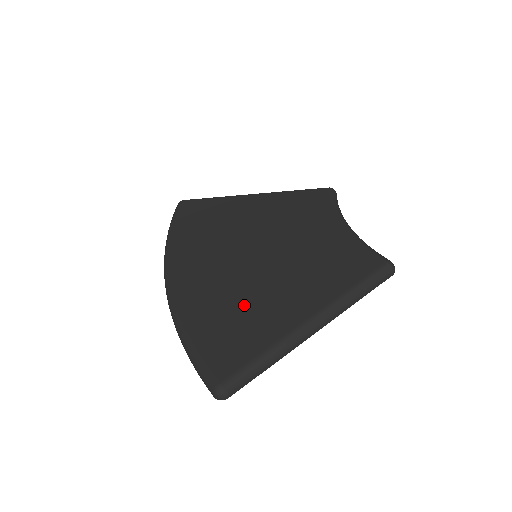
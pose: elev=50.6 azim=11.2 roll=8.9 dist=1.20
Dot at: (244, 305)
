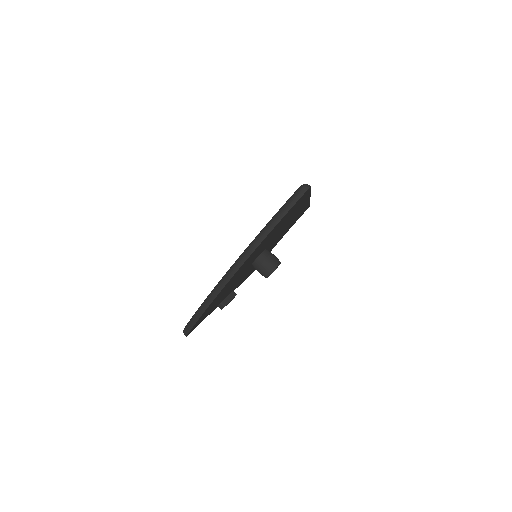
Dot at: occluded
